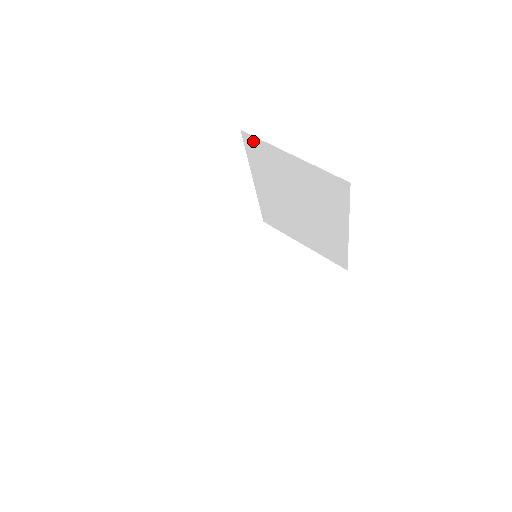
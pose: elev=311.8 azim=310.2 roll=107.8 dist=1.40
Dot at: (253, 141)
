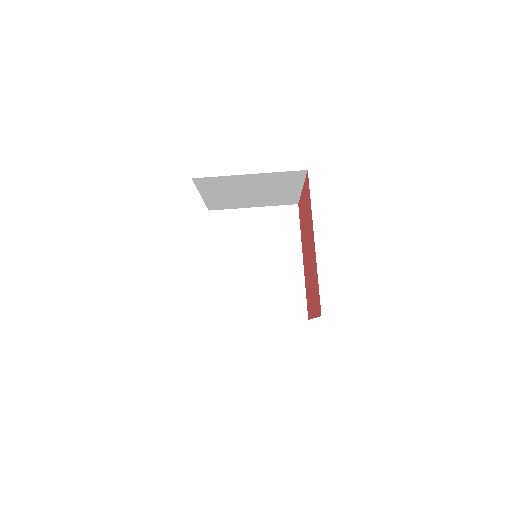
Dot at: occluded
